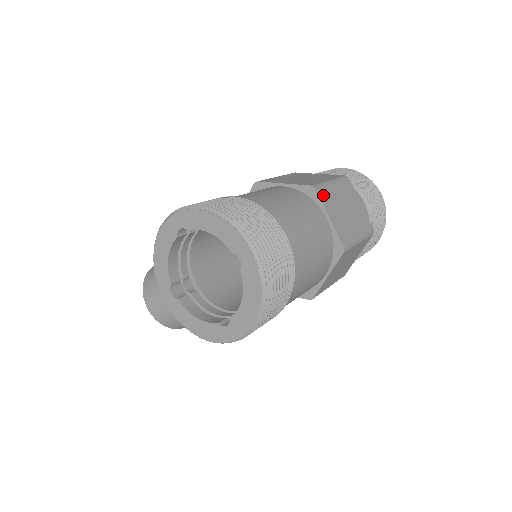
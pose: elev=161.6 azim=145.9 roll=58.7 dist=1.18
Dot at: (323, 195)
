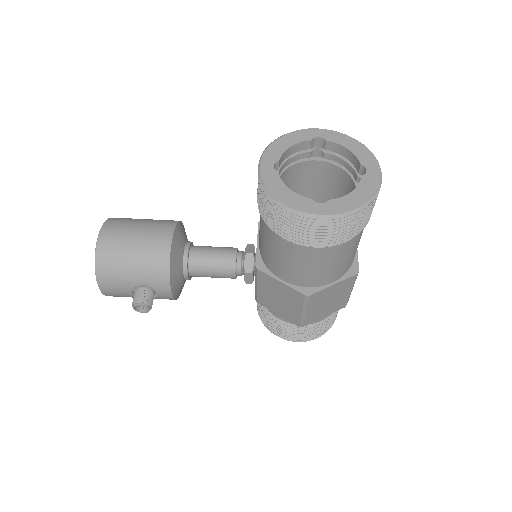
Dot at: occluded
